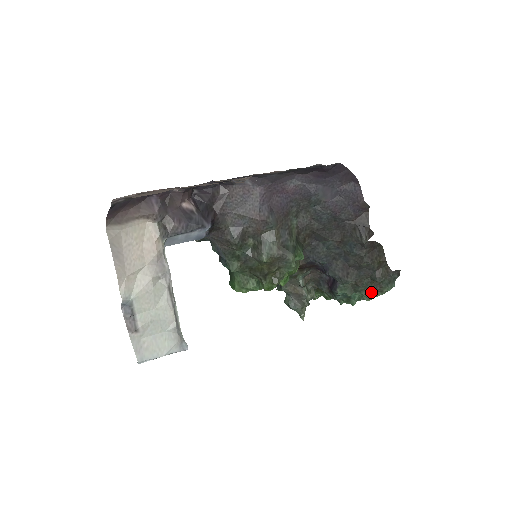
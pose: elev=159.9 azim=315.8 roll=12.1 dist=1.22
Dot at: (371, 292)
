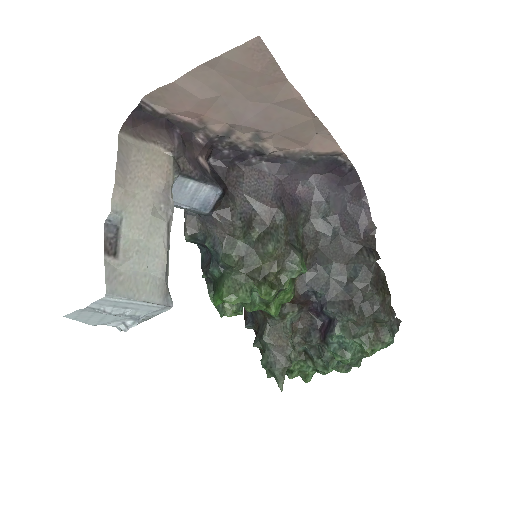
Dot at: (372, 339)
